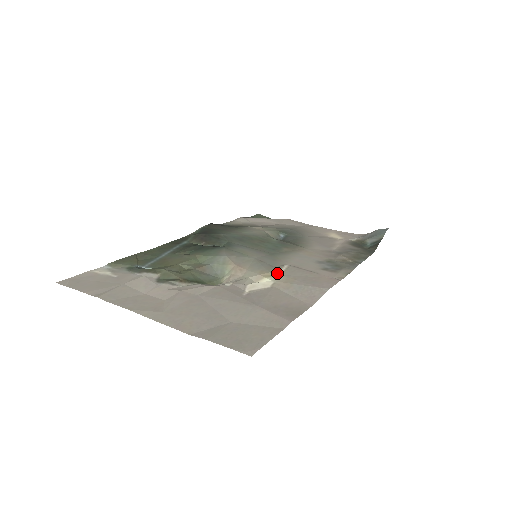
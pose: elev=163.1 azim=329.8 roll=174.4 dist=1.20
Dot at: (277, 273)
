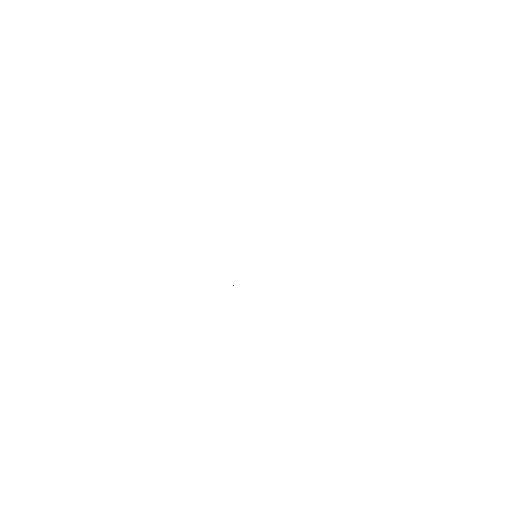
Dot at: occluded
